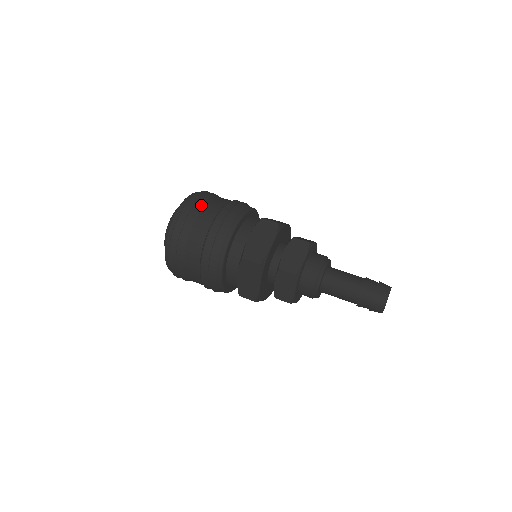
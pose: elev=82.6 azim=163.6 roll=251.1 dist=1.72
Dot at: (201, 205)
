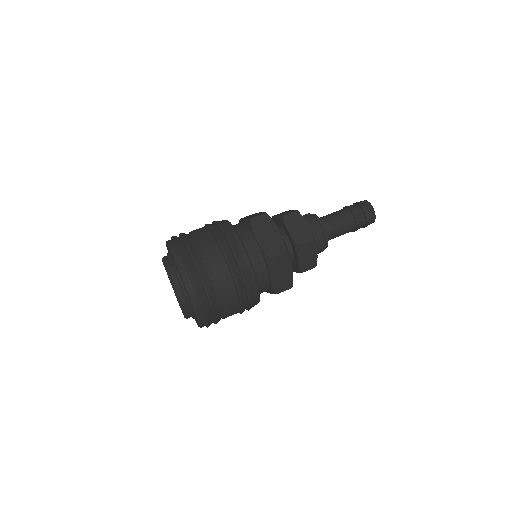
Dot at: (212, 293)
